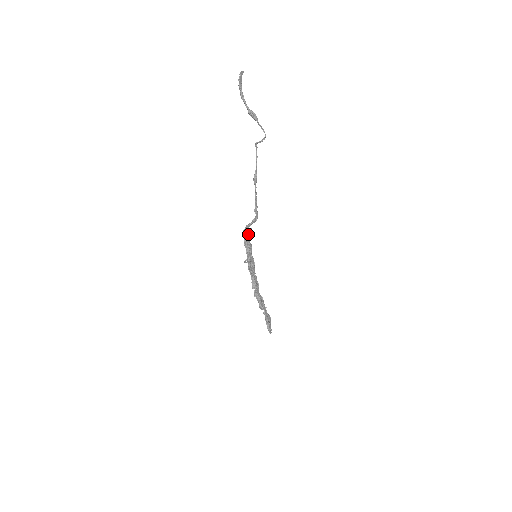
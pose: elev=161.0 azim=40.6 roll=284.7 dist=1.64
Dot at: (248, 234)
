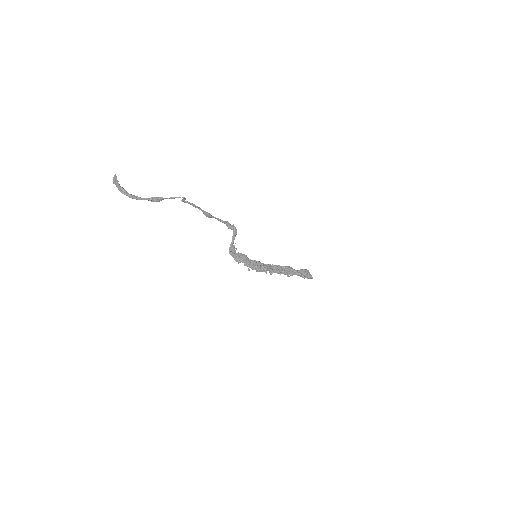
Dot at: occluded
